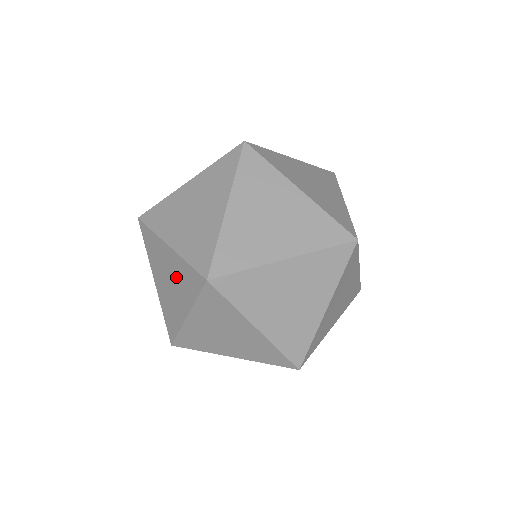
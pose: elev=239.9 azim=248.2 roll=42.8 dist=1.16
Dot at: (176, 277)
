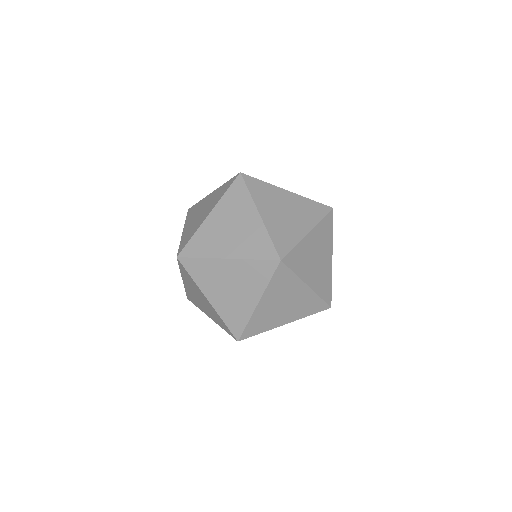
Dot at: (209, 309)
